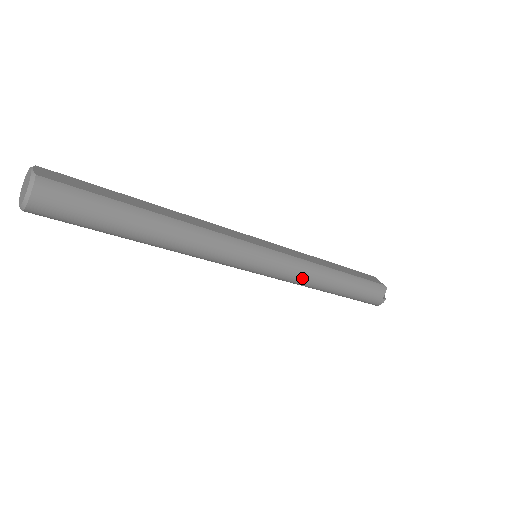
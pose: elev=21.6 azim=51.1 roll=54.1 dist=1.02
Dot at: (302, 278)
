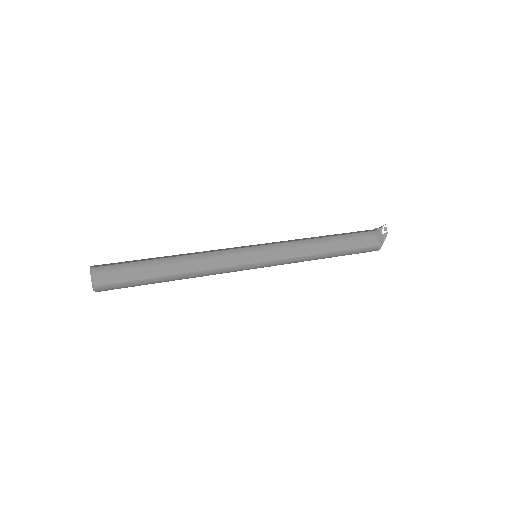
Dot at: occluded
